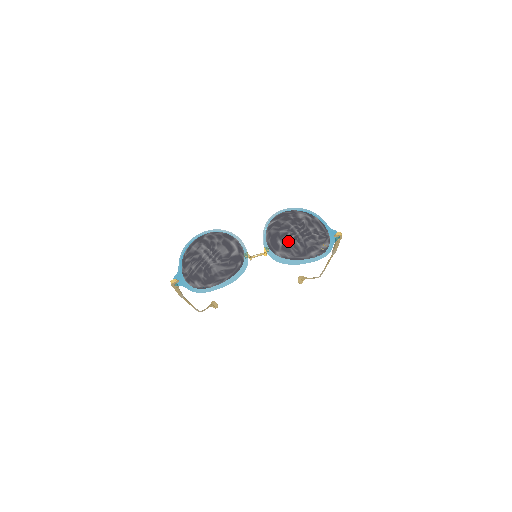
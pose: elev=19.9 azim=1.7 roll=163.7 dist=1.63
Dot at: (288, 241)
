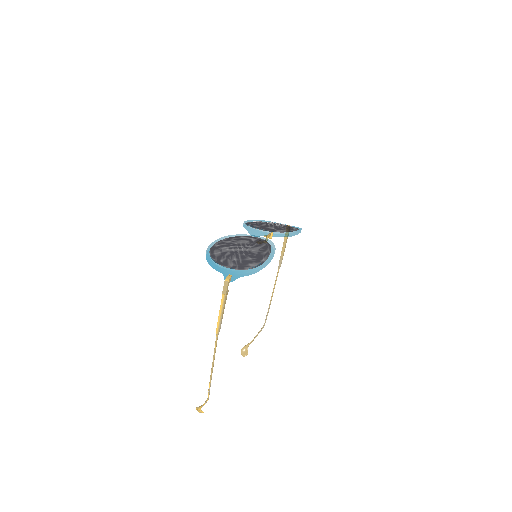
Dot at: (274, 226)
